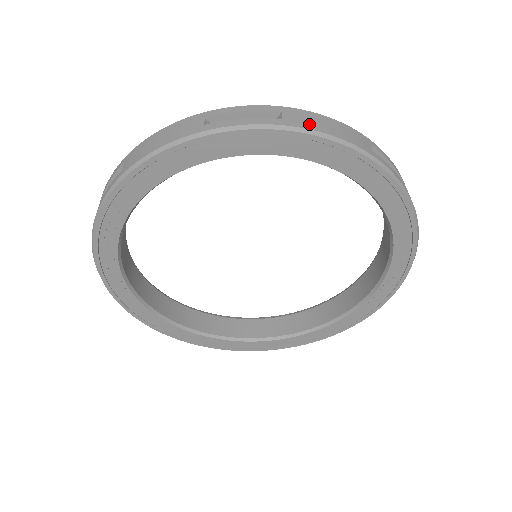
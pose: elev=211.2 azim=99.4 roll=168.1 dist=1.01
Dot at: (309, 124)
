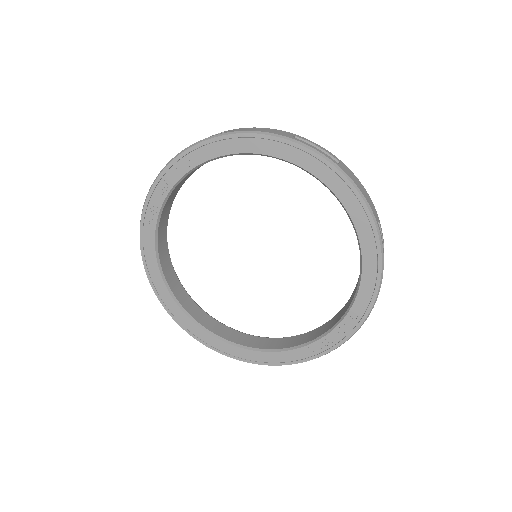
Dot at: (352, 177)
